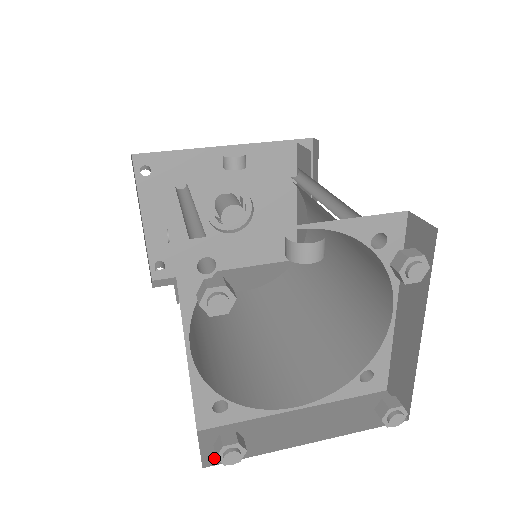
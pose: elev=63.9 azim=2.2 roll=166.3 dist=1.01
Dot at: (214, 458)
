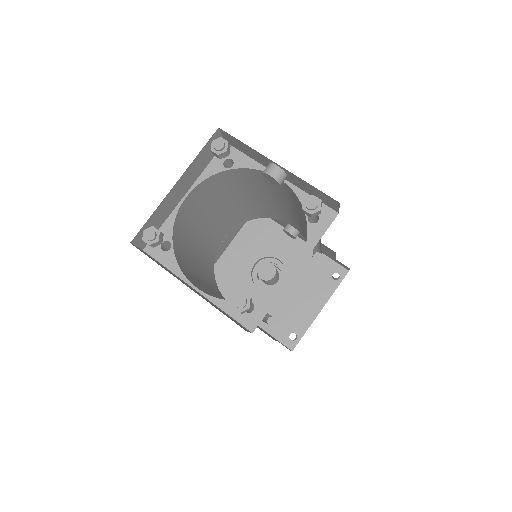
Dot at: (139, 249)
